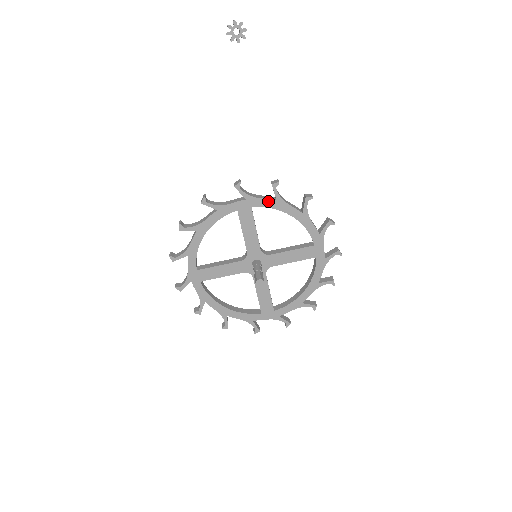
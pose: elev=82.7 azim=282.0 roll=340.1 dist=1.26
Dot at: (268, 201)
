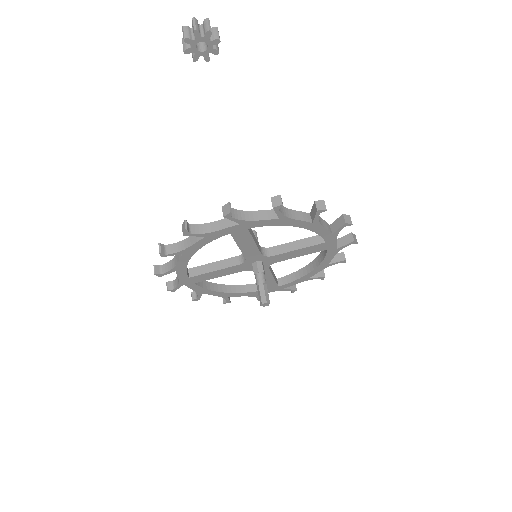
Dot at: (269, 221)
